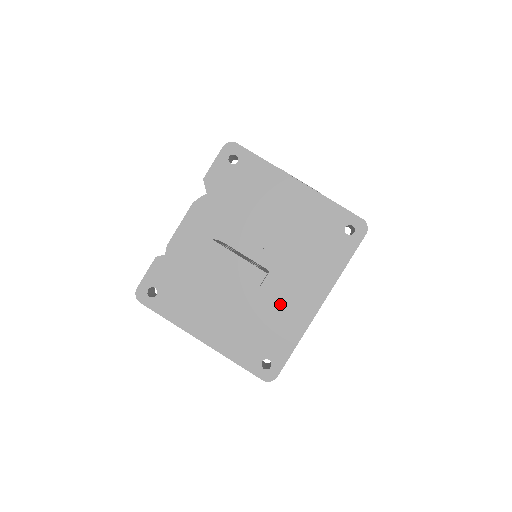
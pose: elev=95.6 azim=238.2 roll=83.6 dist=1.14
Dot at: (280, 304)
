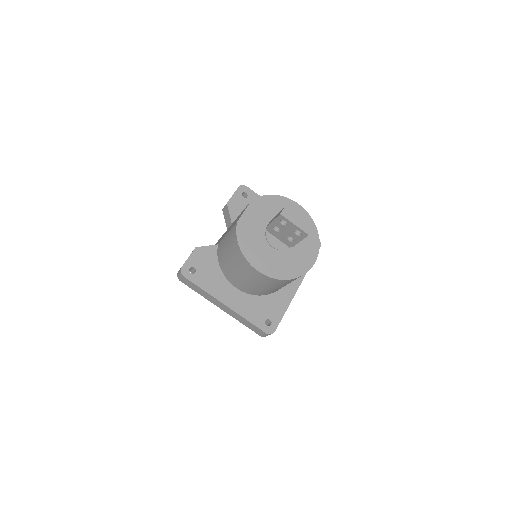
Dot at: (301, 261)
